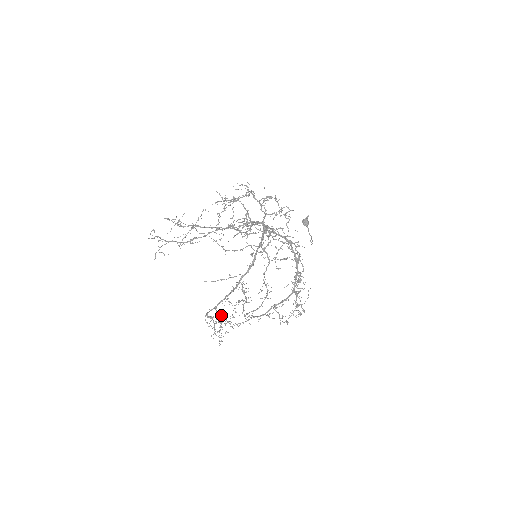
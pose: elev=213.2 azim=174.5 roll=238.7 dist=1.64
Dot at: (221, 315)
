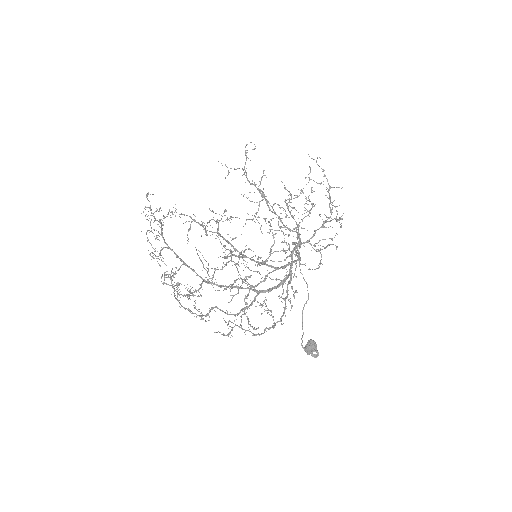
Dot at: occluded
